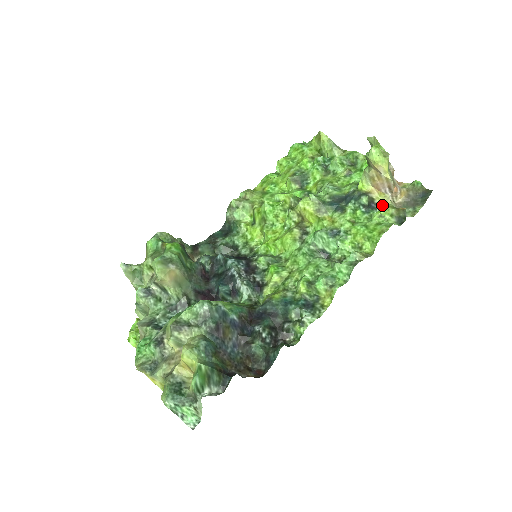
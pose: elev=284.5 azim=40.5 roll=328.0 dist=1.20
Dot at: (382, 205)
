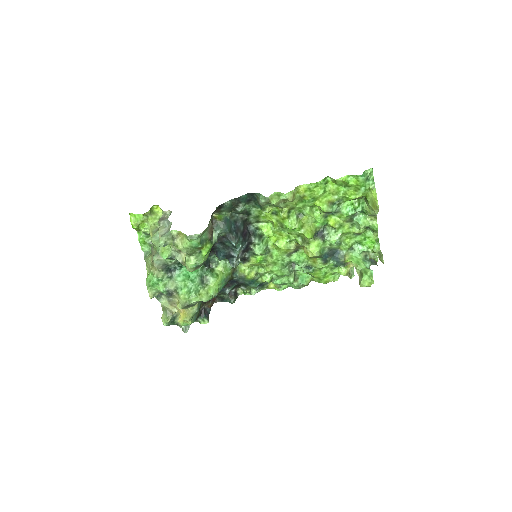
Dot at: (346, 267)
